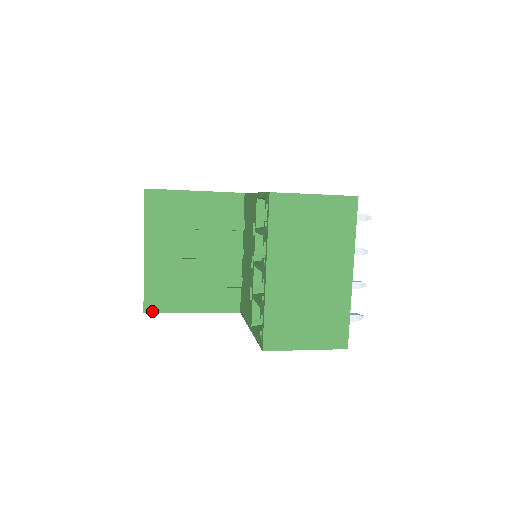
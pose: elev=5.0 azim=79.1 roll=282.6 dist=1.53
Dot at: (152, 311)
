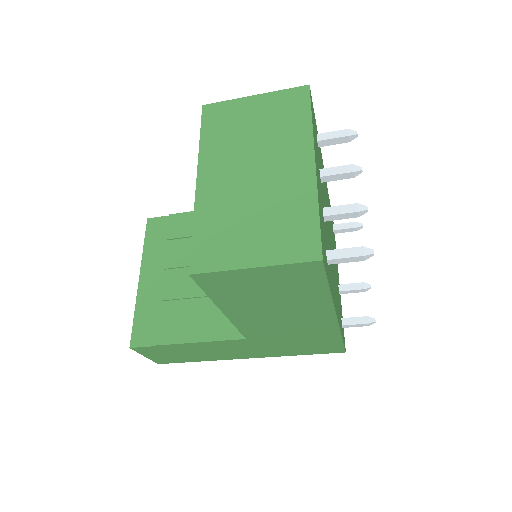
Dot at: (139, 345)
